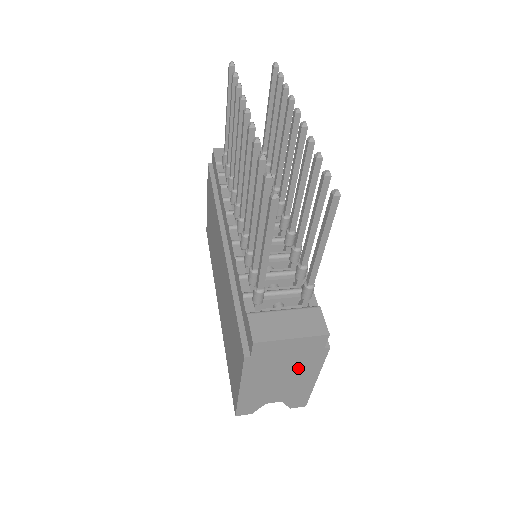
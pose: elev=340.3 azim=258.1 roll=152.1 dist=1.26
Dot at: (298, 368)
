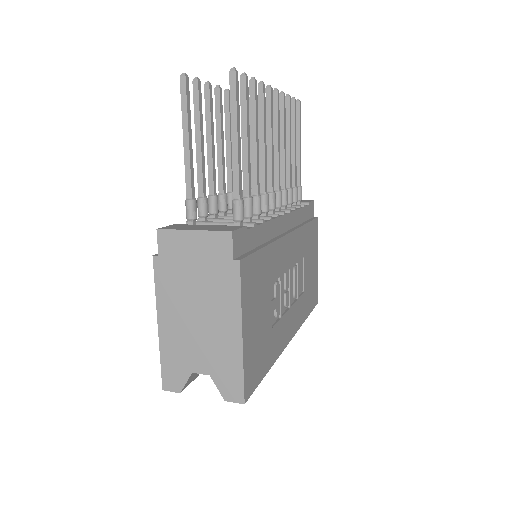
Dot at: (213, 297)
